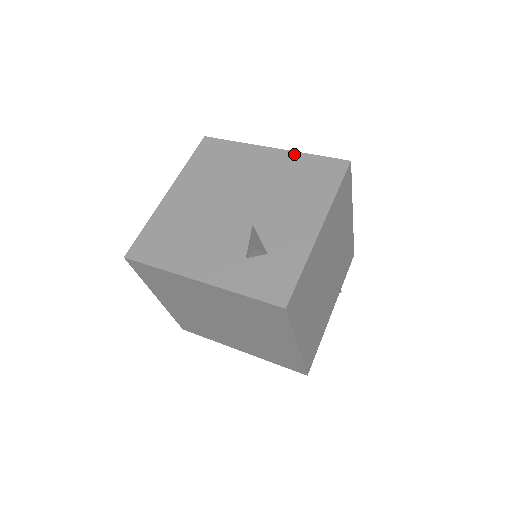
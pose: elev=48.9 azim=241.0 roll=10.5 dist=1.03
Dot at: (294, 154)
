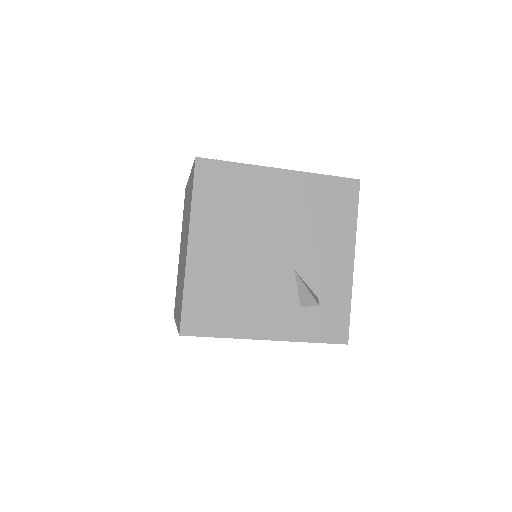
Dot at: (306, 176)
